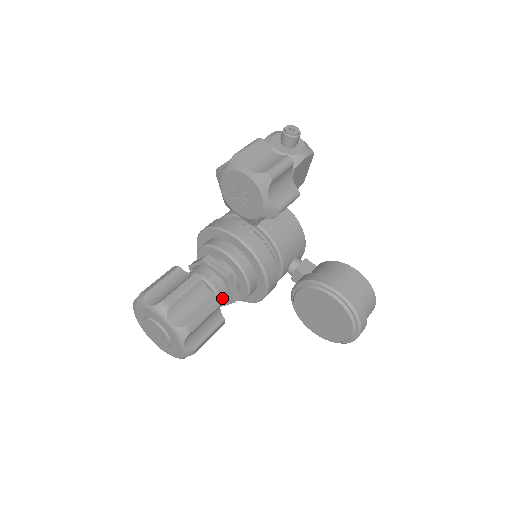
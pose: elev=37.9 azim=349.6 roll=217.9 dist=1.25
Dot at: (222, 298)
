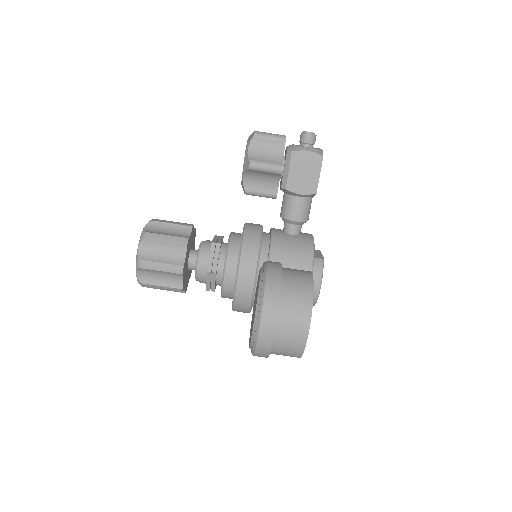
Dot at: (201, 261)
